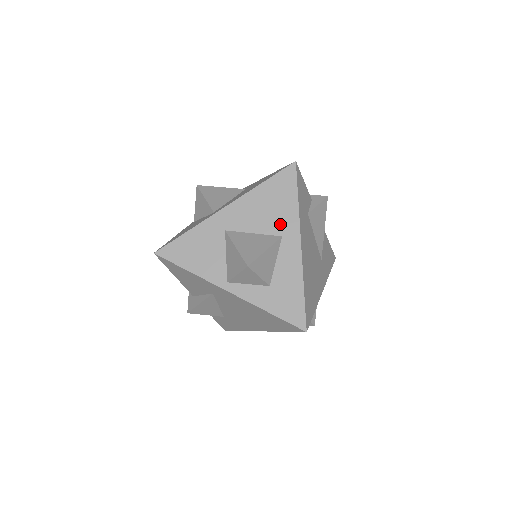
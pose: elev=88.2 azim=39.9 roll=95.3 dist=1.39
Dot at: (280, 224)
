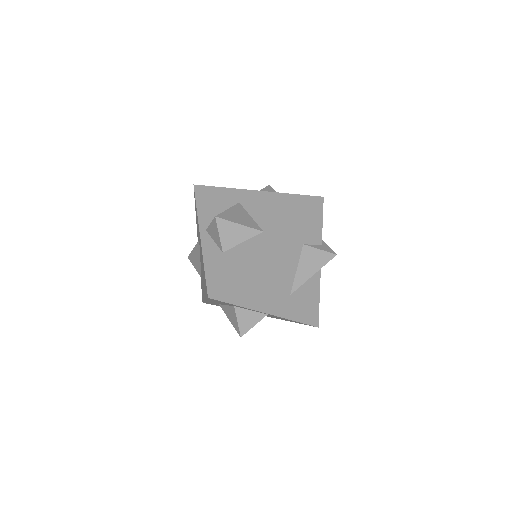
Dot at: (271, 224)
